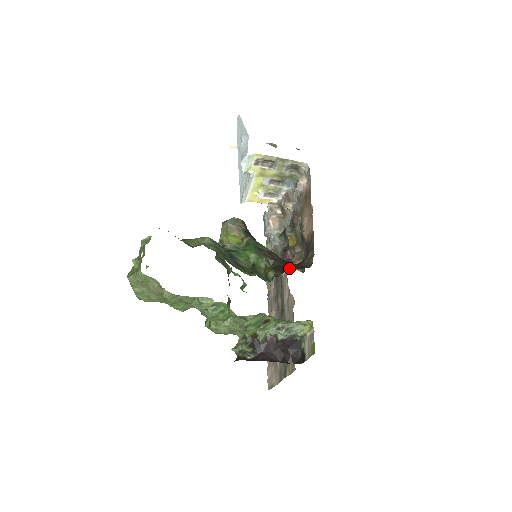
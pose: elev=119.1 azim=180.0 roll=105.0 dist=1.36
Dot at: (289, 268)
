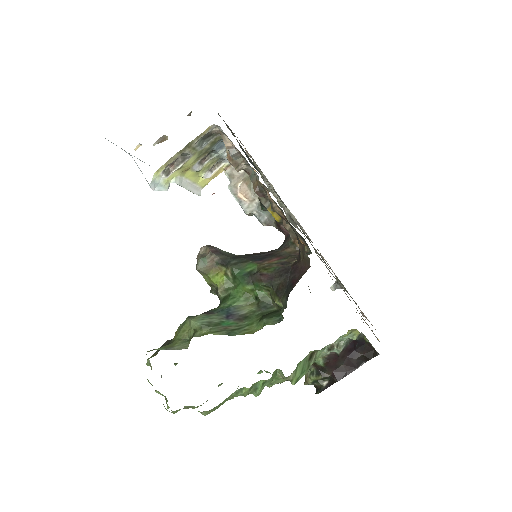
Dot at: (290, 282)
